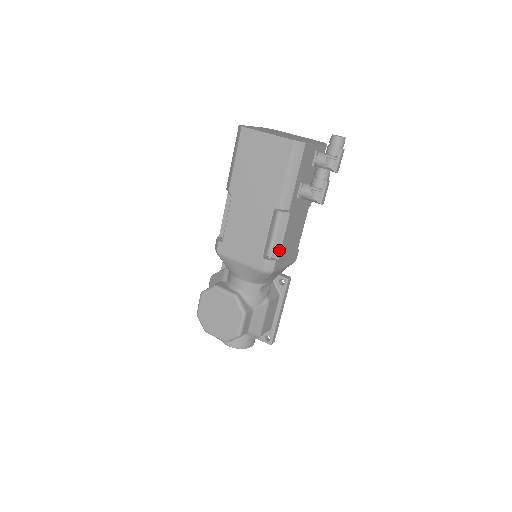
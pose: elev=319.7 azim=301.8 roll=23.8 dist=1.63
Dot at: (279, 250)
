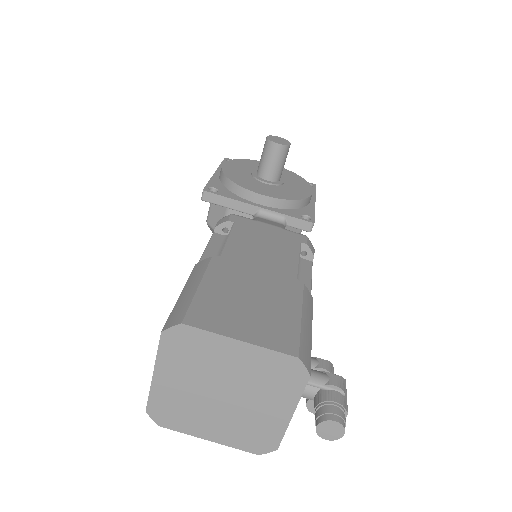
Dot at: occluded
